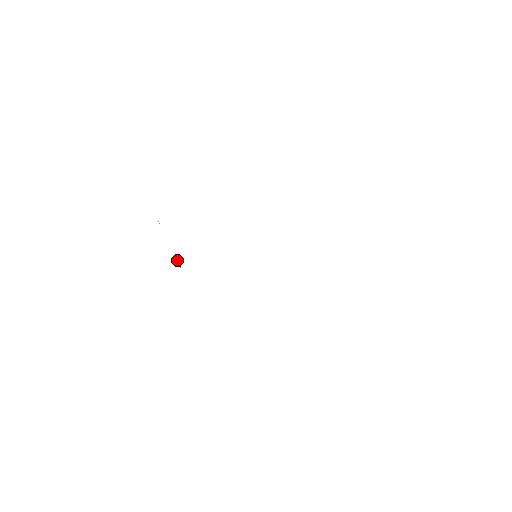
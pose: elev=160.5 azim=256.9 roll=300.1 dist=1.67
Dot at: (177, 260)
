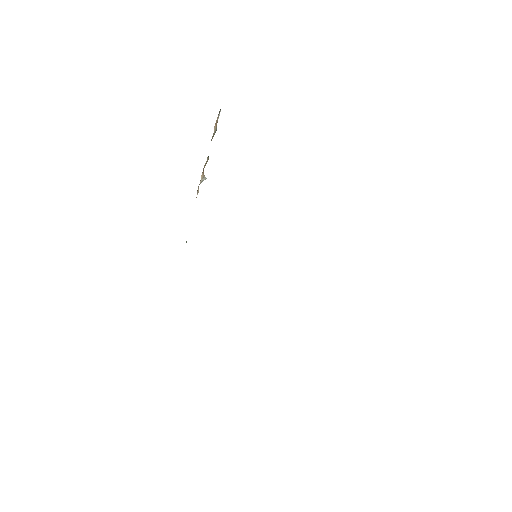
Dot at: (202, 174)
